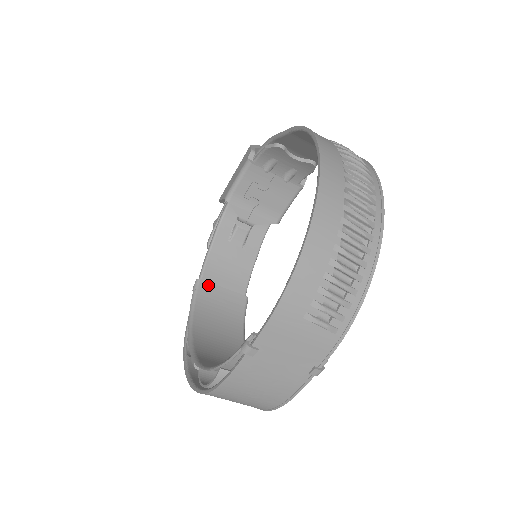
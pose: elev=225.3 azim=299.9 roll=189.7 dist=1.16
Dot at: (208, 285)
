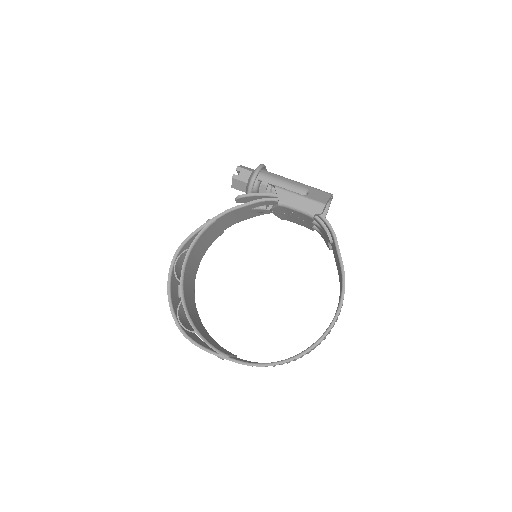
Dot at: (216, 224)
